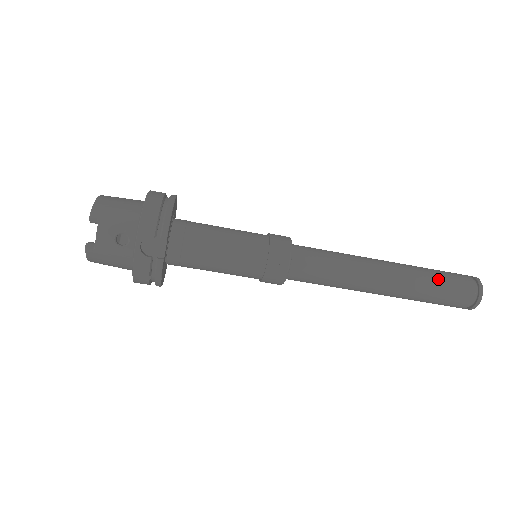
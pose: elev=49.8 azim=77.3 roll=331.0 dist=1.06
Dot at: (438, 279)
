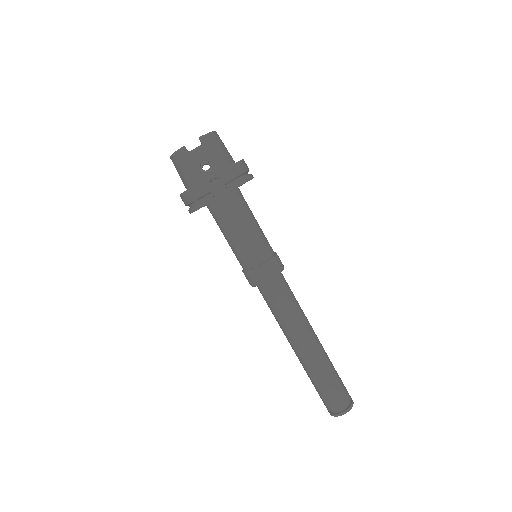
Dot at: (334, 377)
